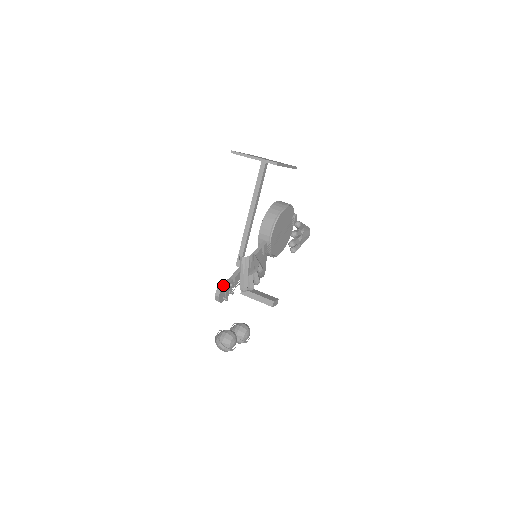
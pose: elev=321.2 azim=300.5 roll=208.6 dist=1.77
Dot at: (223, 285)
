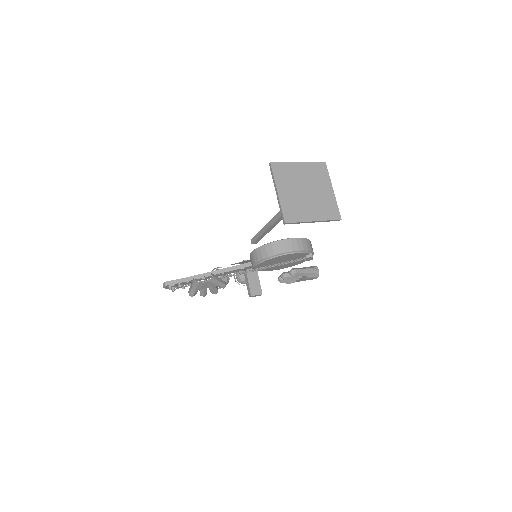
Dot at: (172, 282)
